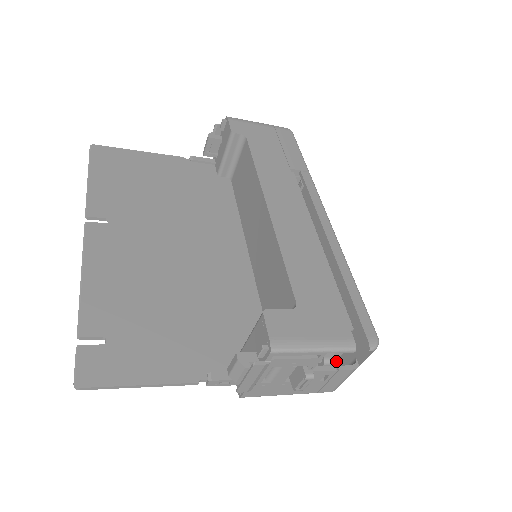
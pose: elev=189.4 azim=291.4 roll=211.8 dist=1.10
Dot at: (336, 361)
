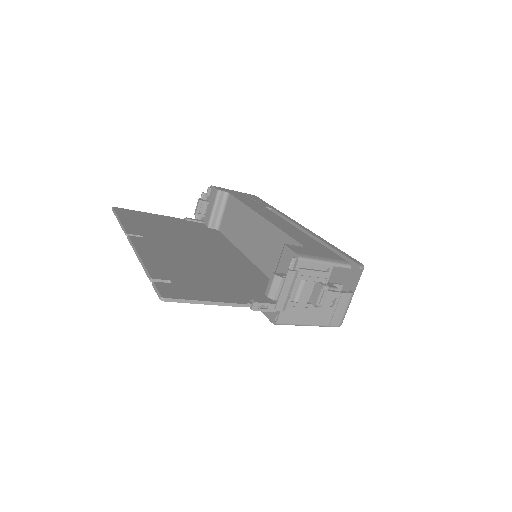
Dot at: (338, 290)
